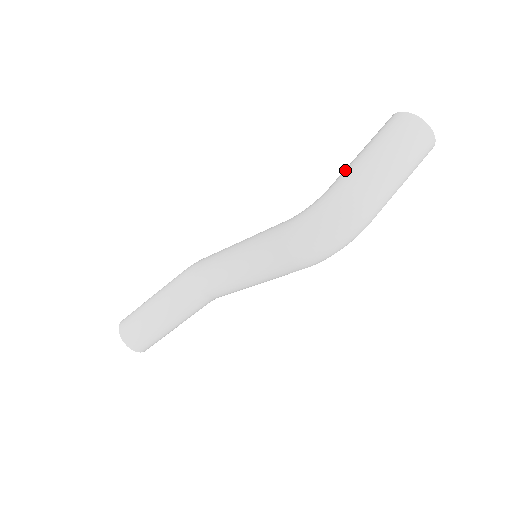
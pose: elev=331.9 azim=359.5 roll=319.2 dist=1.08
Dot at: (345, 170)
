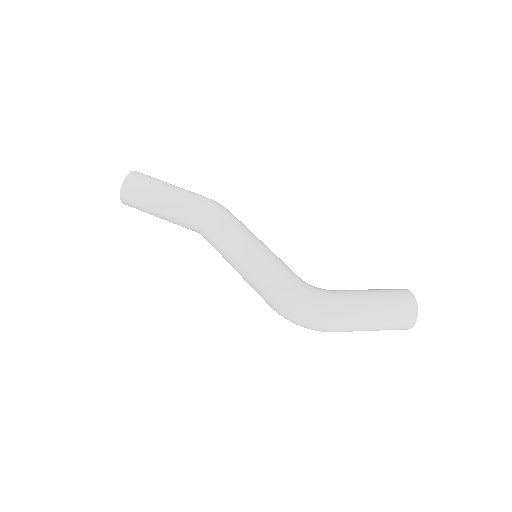
Dot at: (354, 295)
